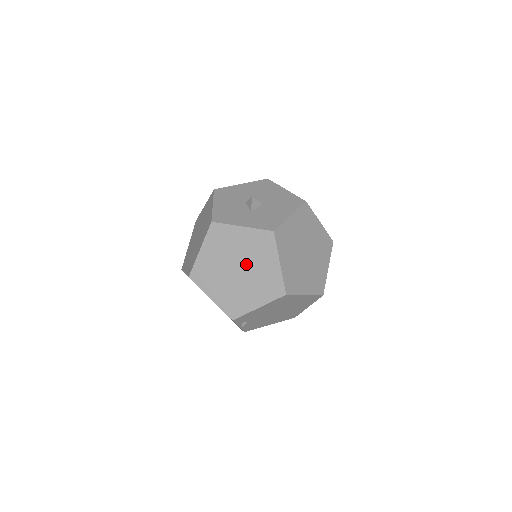
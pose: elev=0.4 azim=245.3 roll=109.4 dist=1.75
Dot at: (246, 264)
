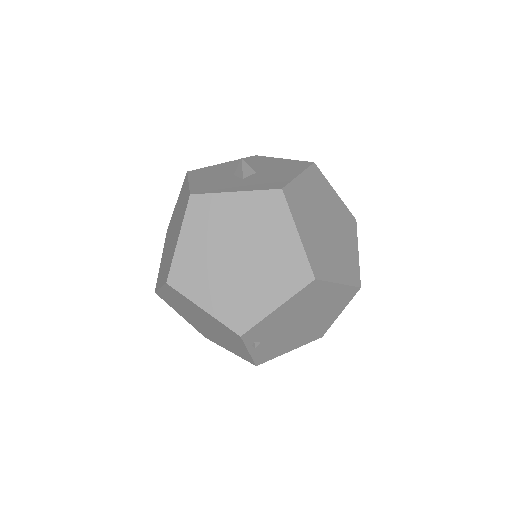
Dot at: (249, 245)
